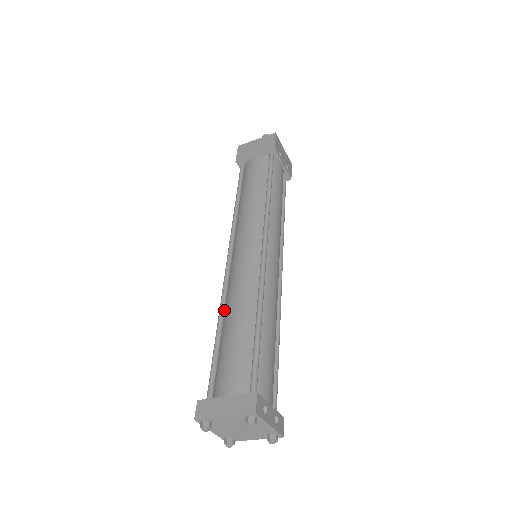
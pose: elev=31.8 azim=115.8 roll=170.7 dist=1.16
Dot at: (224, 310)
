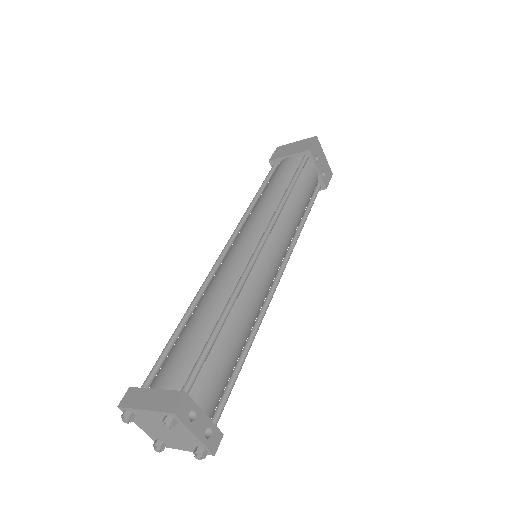
Dot at: (197, 302)
